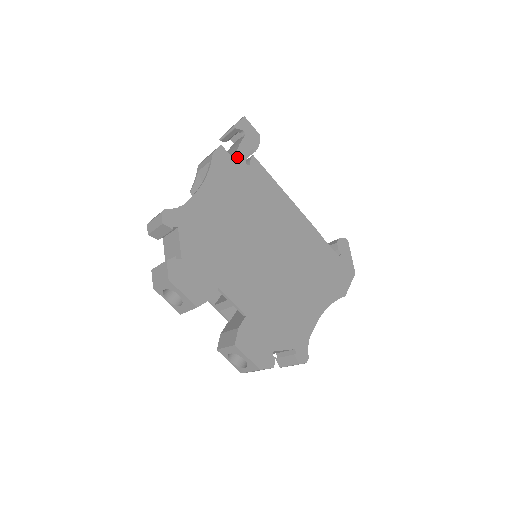
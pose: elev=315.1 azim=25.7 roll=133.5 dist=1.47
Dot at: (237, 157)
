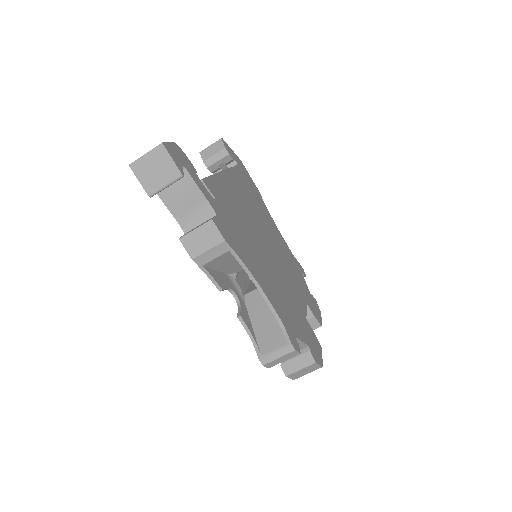
Dot at: (214, 207)
